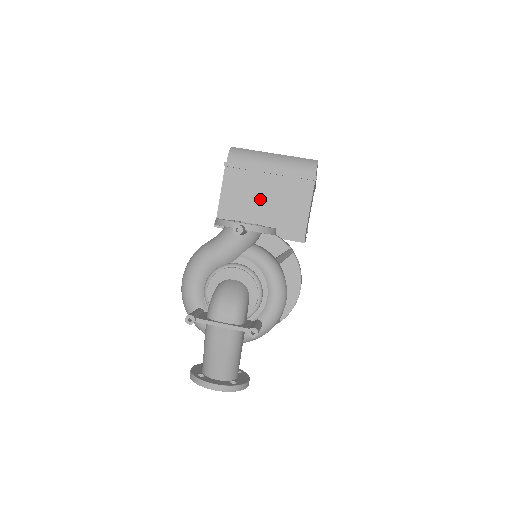
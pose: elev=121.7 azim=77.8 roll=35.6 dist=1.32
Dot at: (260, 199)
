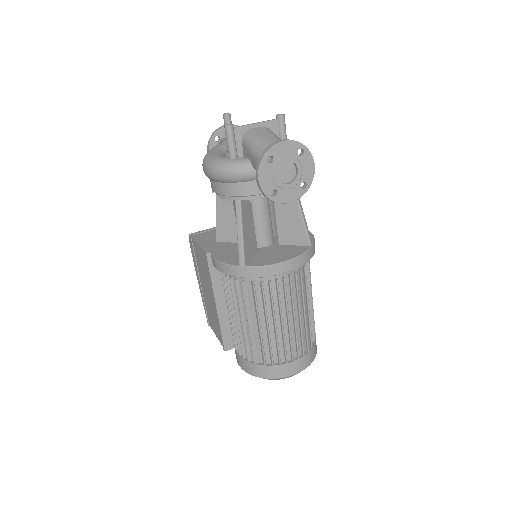
Dot at: occluded
